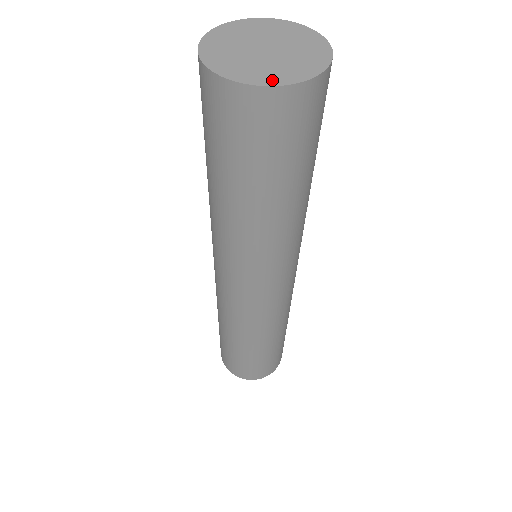
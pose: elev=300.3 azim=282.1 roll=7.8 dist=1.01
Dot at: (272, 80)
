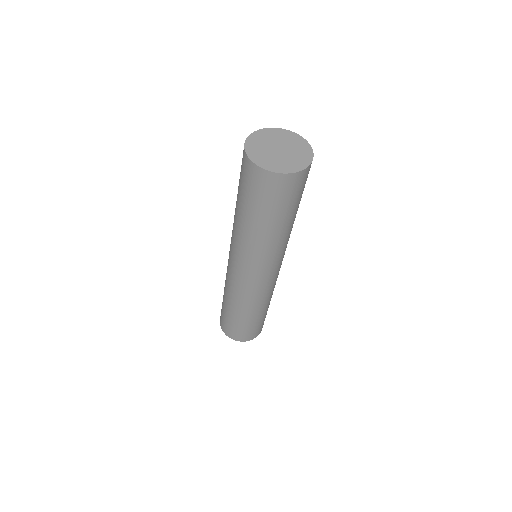
Dot at: (298, 167)
